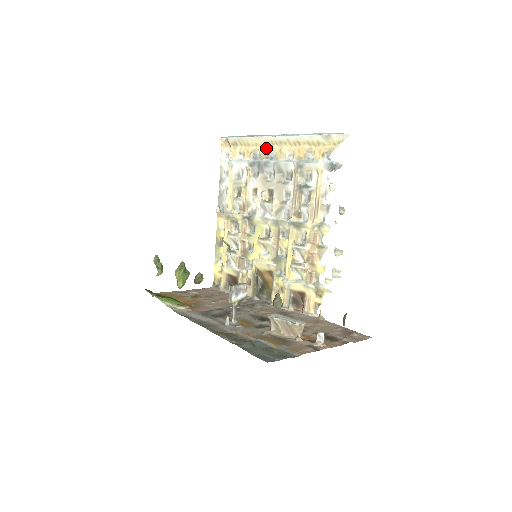
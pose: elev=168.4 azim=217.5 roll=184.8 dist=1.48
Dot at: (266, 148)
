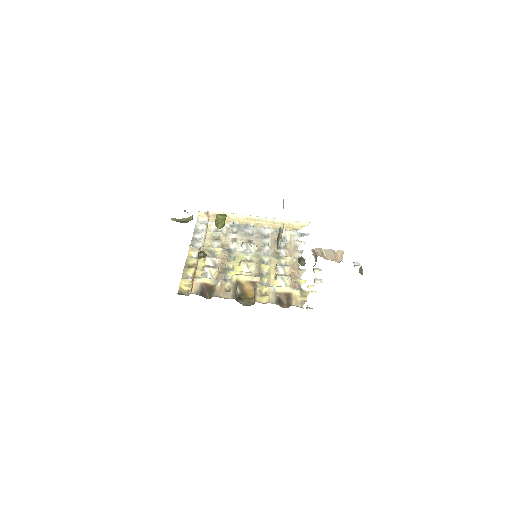
Dot at: (245, 221)
